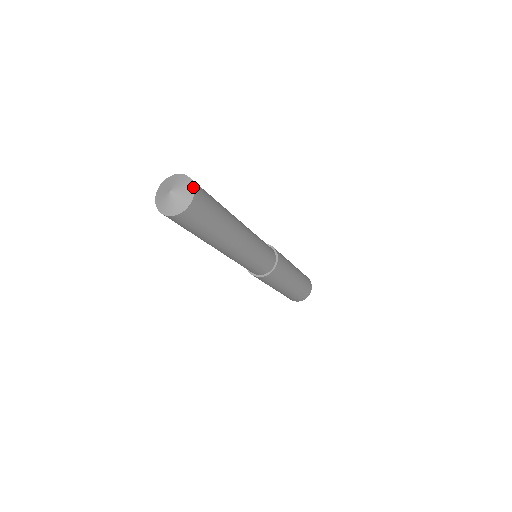
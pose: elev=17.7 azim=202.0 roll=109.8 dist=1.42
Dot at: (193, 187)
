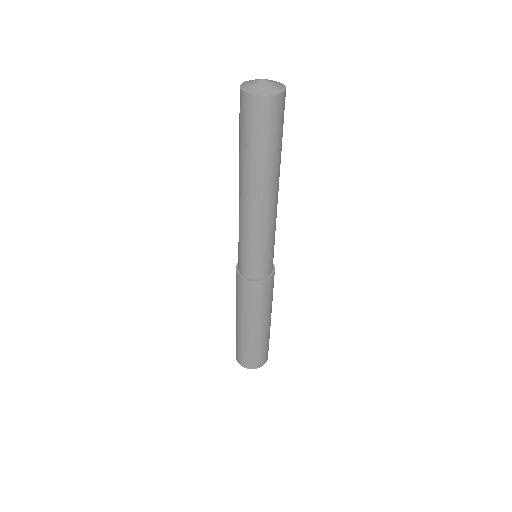
Dot at: (281, 83)
